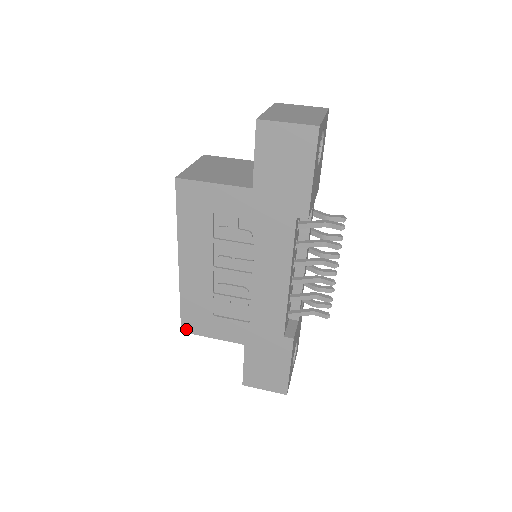
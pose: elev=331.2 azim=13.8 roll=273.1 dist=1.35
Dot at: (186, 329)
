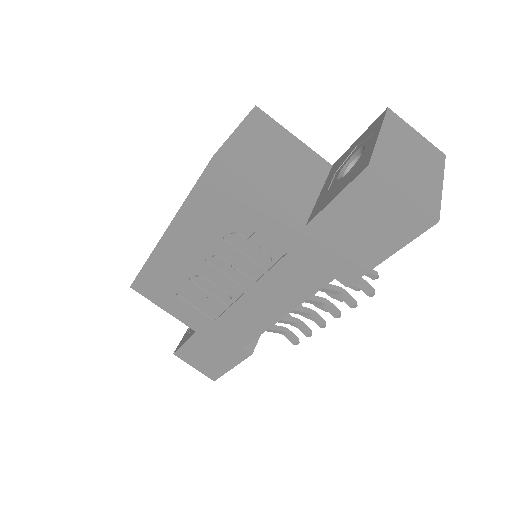
Dot at: (137, 288)
